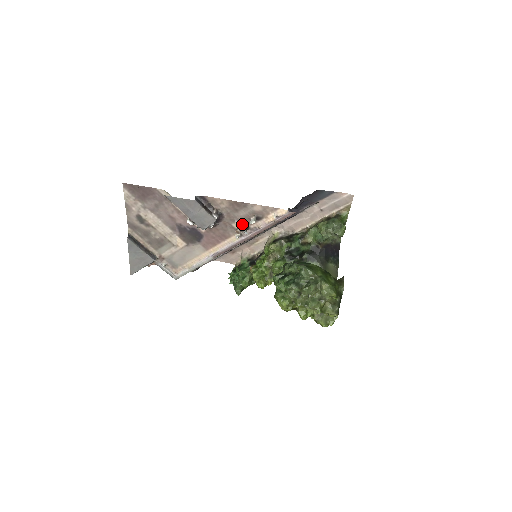
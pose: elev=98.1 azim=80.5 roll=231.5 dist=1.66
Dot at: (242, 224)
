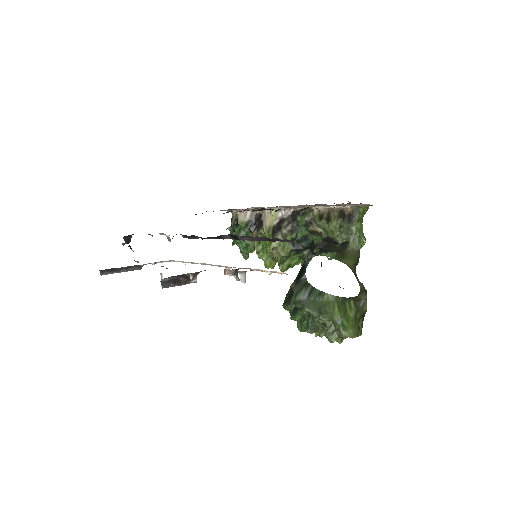
Dot at: (230, 273)
